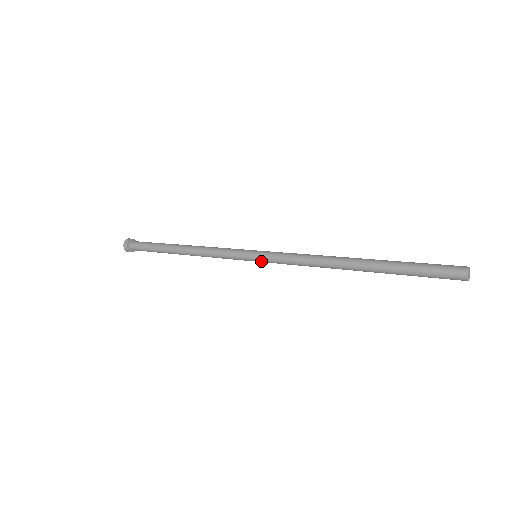
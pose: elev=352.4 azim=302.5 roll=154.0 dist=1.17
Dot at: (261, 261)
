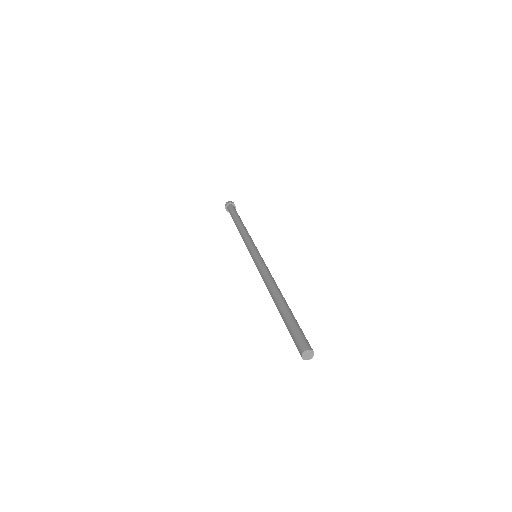
Dot at: occluded
